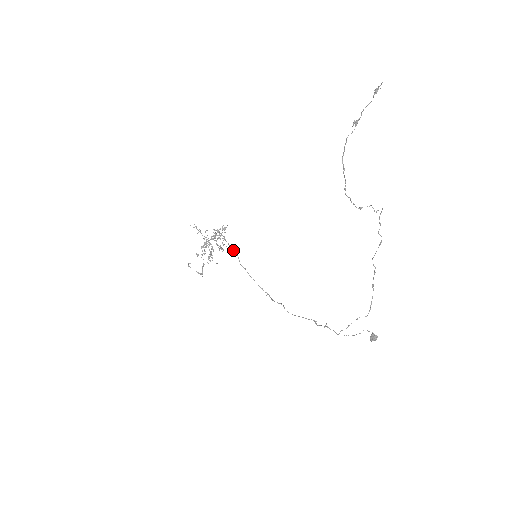
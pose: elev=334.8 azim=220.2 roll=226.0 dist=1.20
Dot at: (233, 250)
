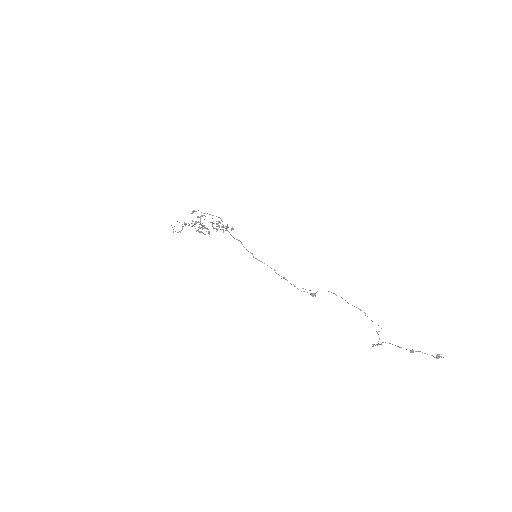
Dot at: occluded
